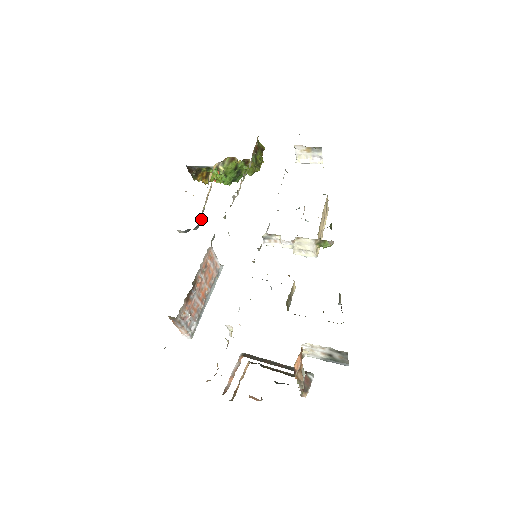
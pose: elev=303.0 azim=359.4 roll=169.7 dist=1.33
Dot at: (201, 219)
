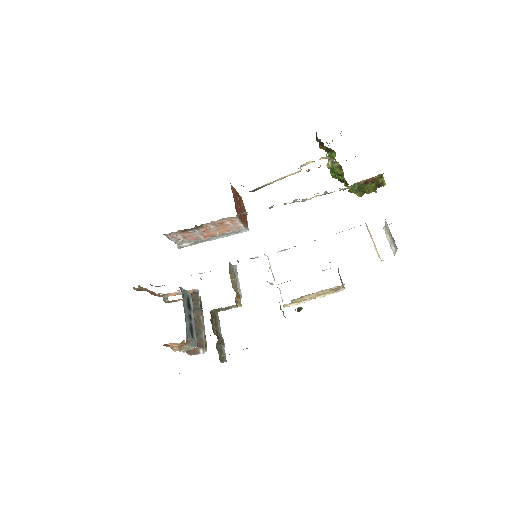
Dot at: (260, 188)
